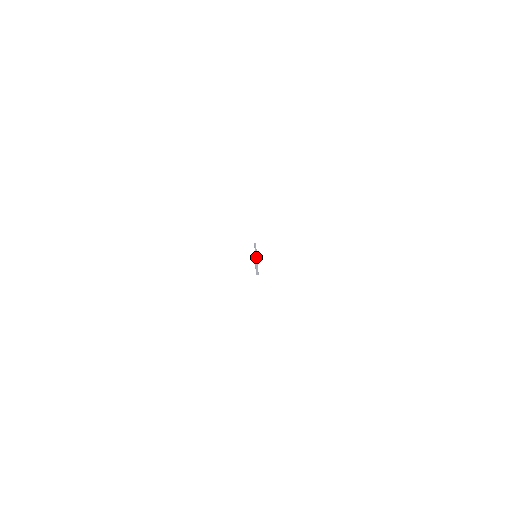
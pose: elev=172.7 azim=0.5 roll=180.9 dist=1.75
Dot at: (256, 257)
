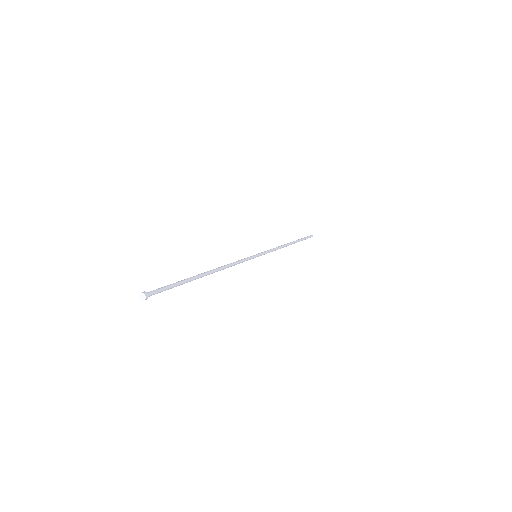
Dot at: (242, 259)
